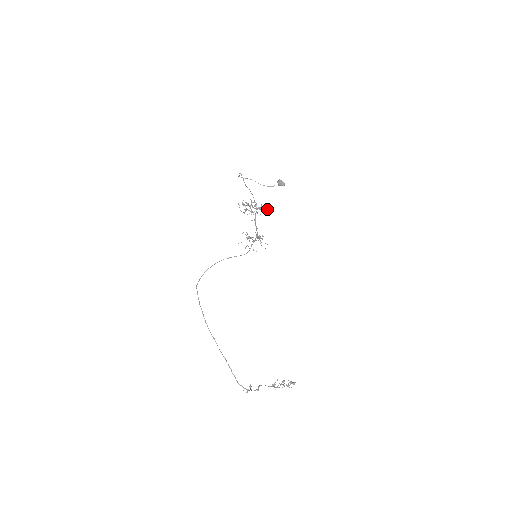
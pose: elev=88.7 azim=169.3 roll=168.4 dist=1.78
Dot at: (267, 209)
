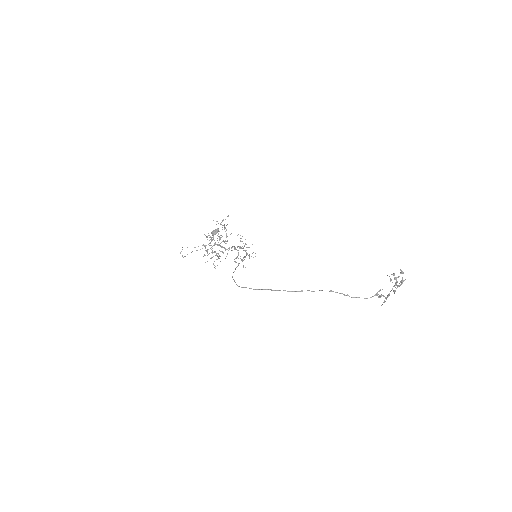
Dot at: occluded
